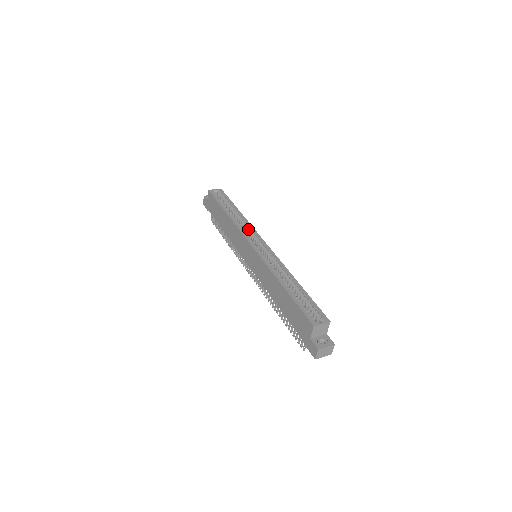
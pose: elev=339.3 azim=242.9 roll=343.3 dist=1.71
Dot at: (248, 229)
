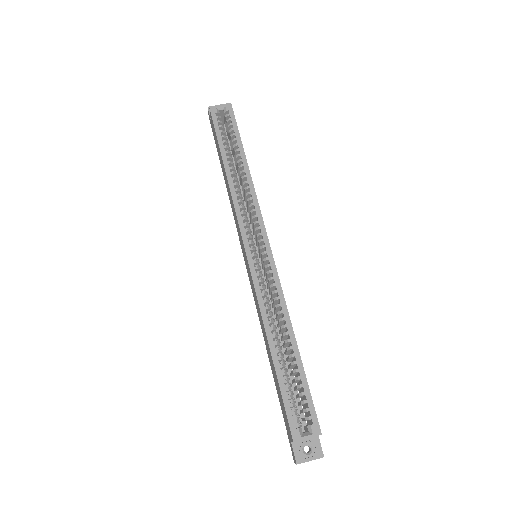
Dot at: (251, 206)
